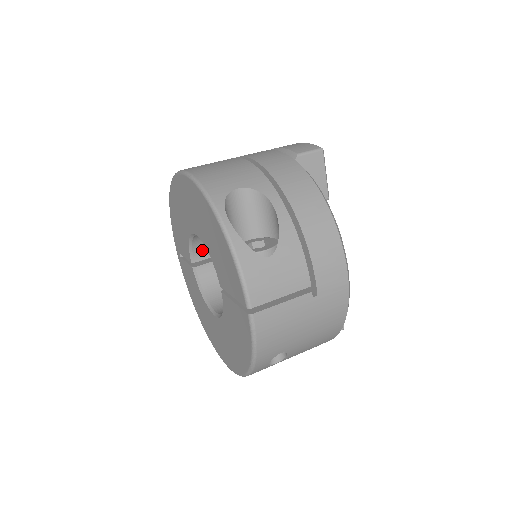
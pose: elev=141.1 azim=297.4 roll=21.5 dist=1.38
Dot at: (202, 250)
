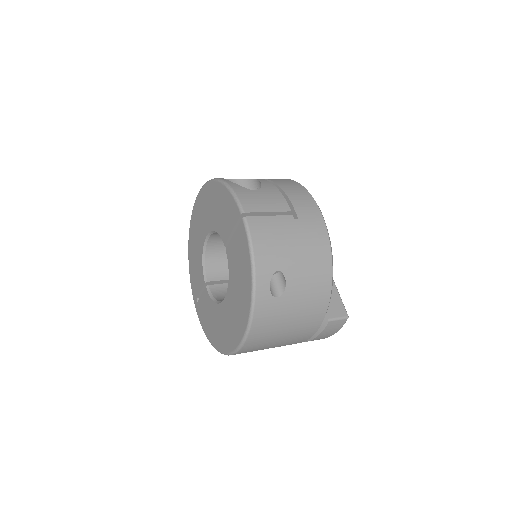
Dot at: (214, 272)
